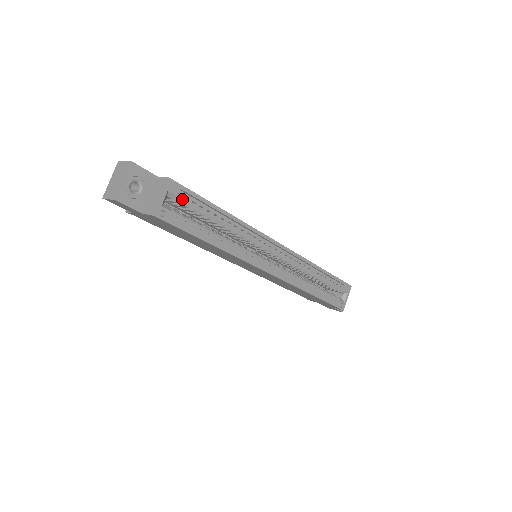
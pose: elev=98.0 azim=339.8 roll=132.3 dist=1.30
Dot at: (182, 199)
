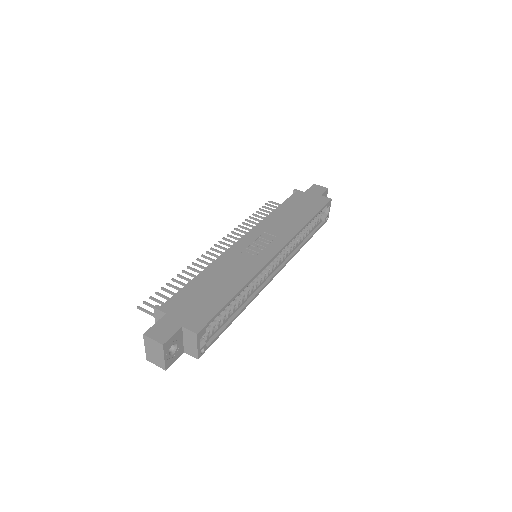
Dot at: (208, 325)
